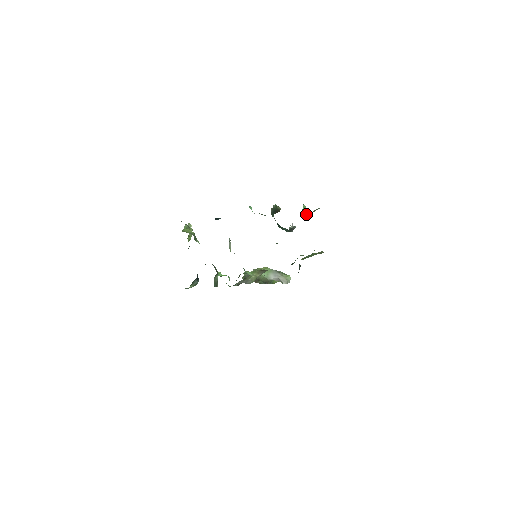
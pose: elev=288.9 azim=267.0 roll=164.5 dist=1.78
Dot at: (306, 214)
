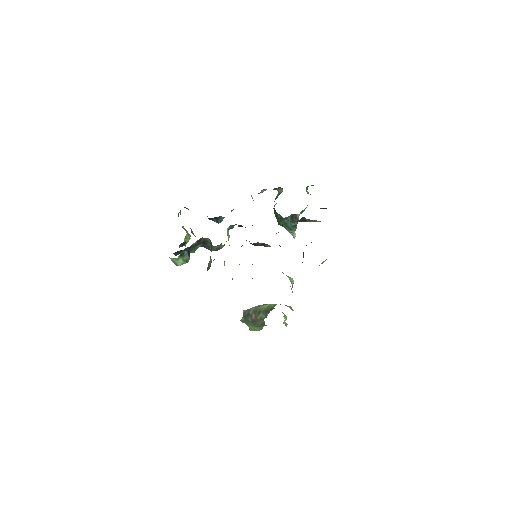
Dot at: occluded
